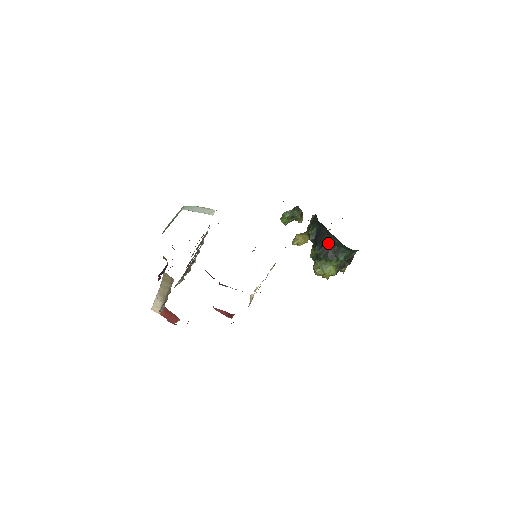
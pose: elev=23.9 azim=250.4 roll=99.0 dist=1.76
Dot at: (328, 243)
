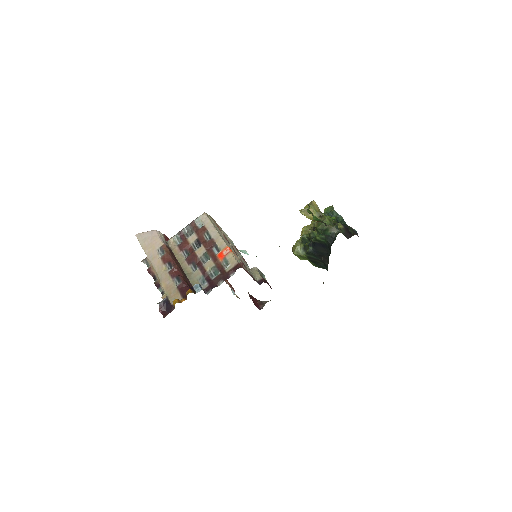
Dot at: (321, 257)
